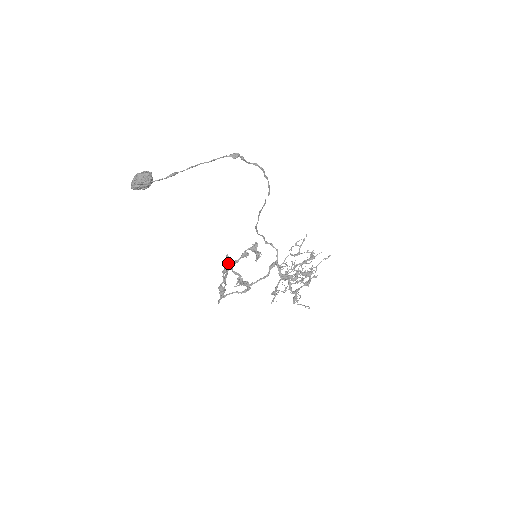
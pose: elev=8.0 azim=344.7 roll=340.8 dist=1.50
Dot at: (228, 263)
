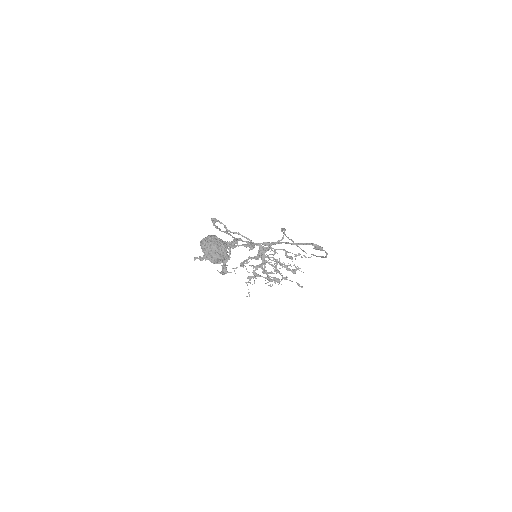
Dot at: (231, 247)
